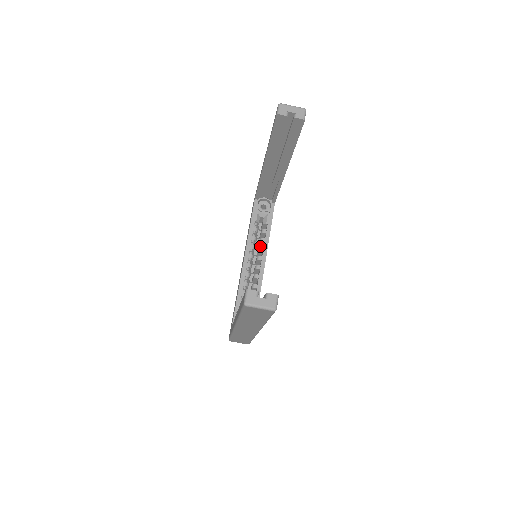
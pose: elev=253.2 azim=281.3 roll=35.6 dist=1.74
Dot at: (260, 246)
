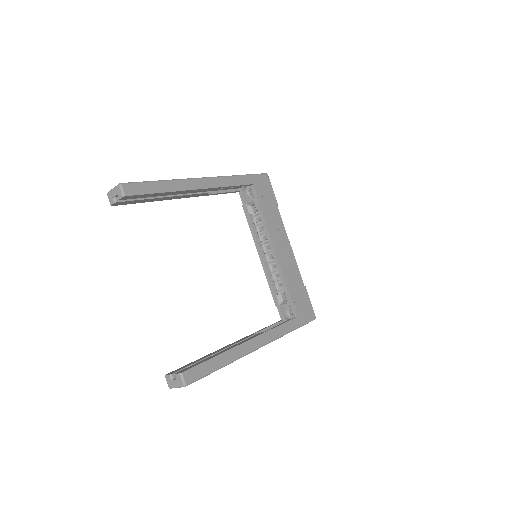
Dot at: occluded
